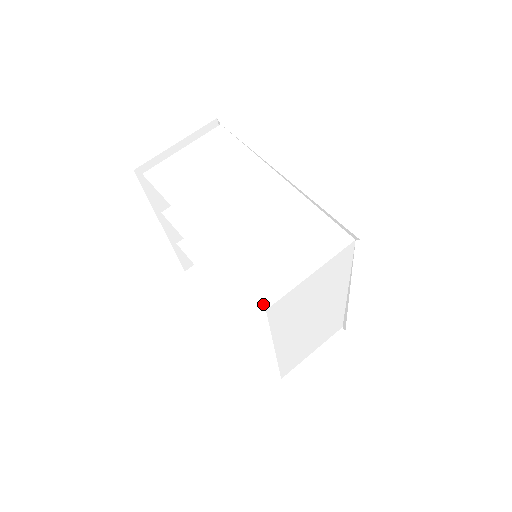
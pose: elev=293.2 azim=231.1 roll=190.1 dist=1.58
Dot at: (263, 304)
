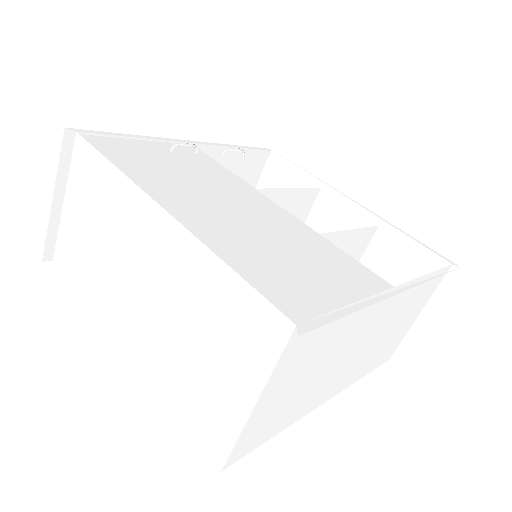
Dot at: occluded
